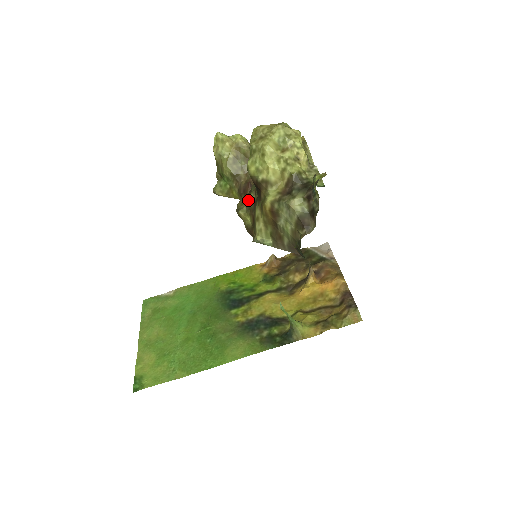
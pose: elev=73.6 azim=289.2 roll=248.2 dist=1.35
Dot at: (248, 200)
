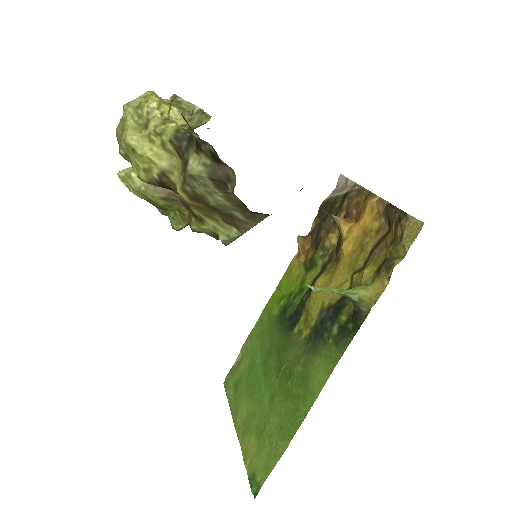
Dot at: (189, 209)
